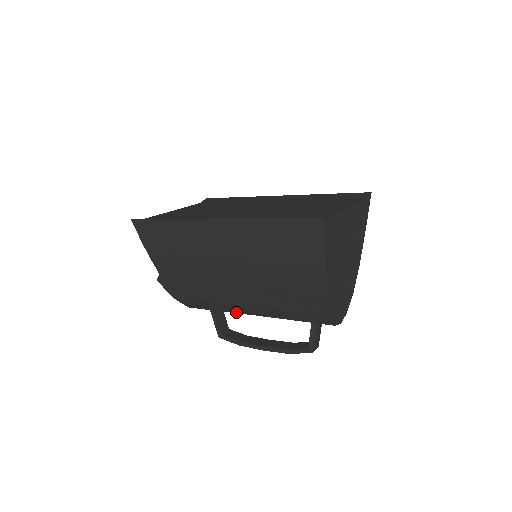
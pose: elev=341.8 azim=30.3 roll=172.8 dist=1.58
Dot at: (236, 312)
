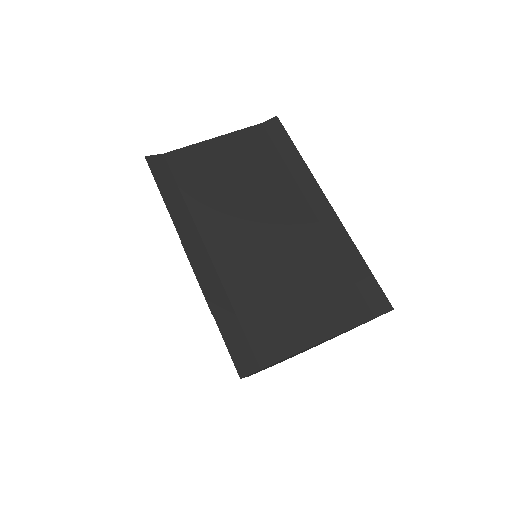
Dot at: occluded
